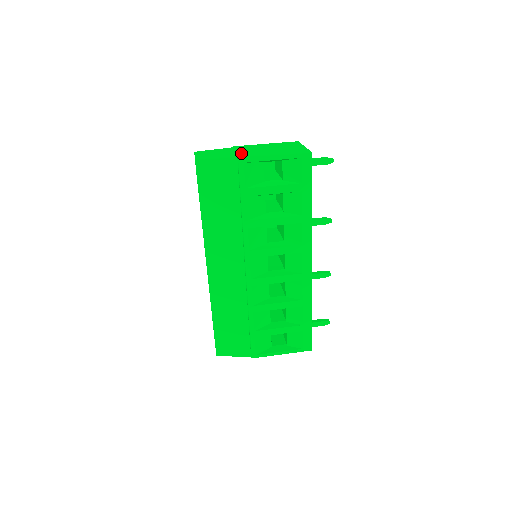
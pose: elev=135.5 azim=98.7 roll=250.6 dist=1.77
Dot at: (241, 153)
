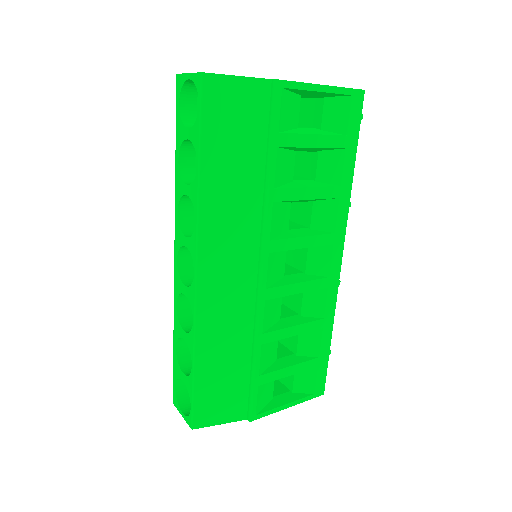
Dot at: occluded
